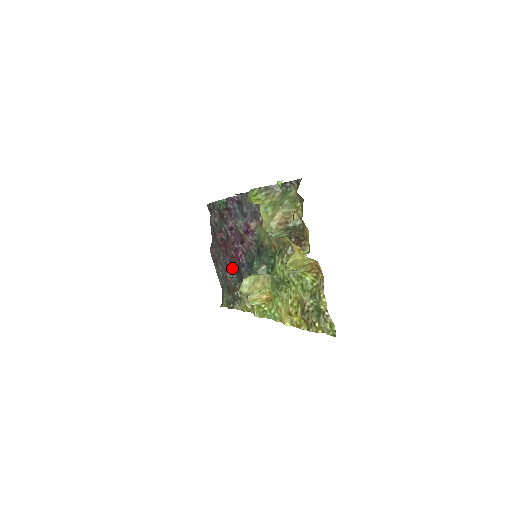
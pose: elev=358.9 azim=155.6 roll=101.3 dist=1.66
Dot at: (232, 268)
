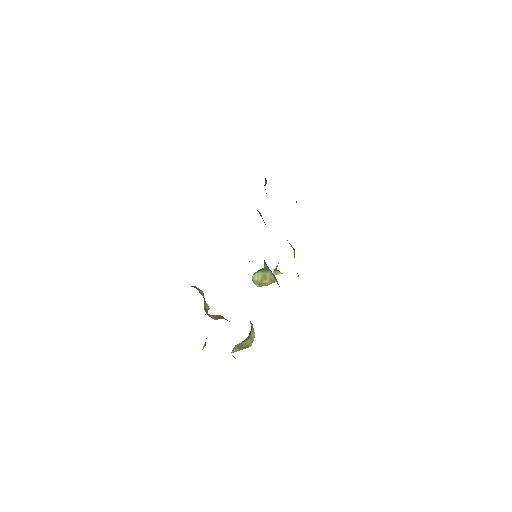
Dot at: occluded
